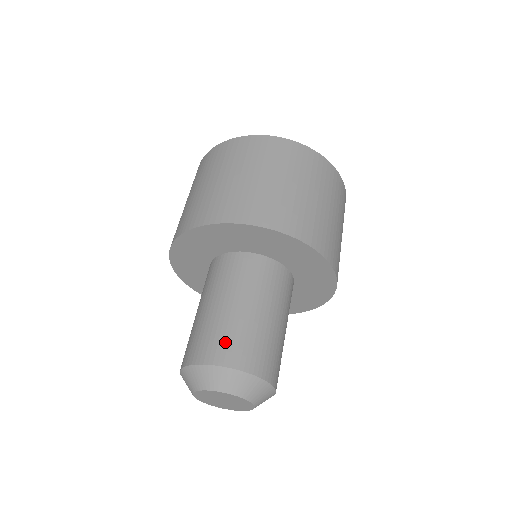
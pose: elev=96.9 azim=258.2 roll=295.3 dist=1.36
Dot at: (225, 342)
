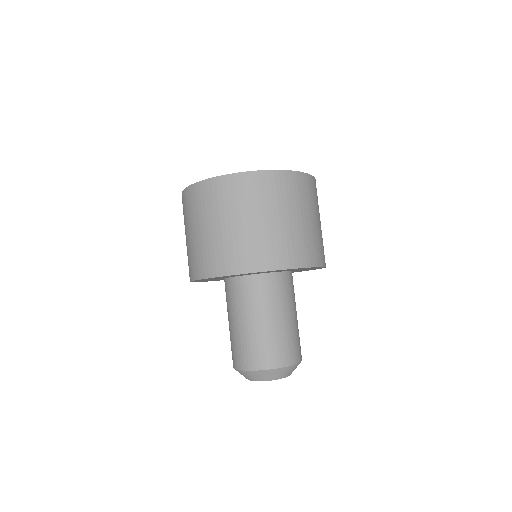
Dot at: (259, 352)
